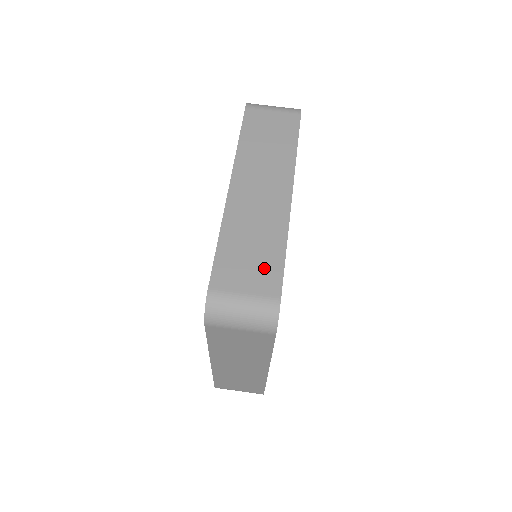
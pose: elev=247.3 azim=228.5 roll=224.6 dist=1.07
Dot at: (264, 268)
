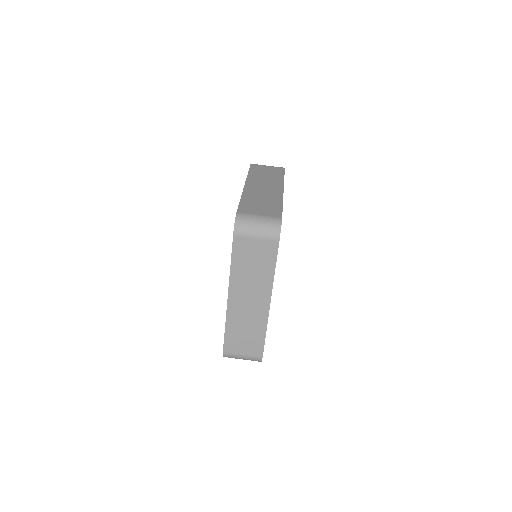
Dot at: (270, 209)
